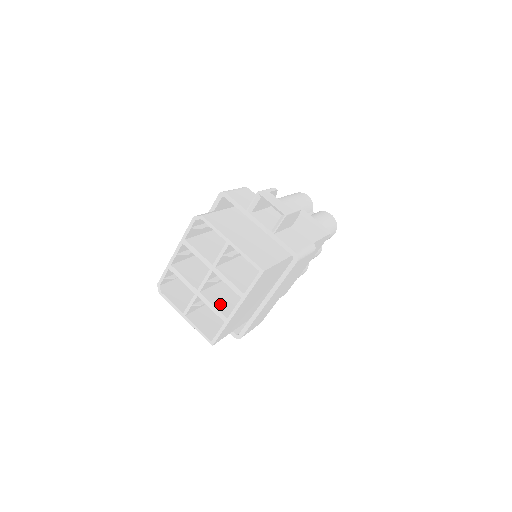
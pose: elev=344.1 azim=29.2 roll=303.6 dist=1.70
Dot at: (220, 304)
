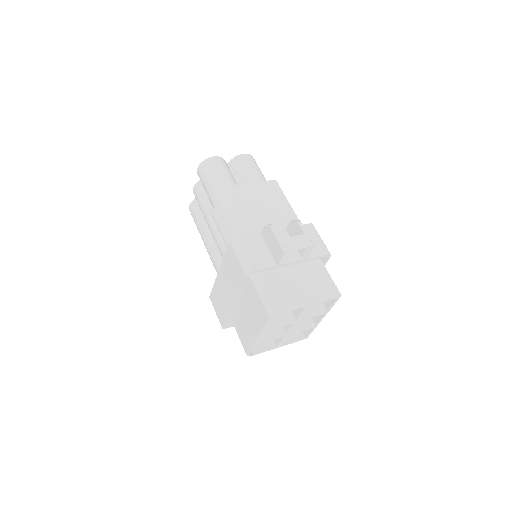
Dot at: (301, 322)
